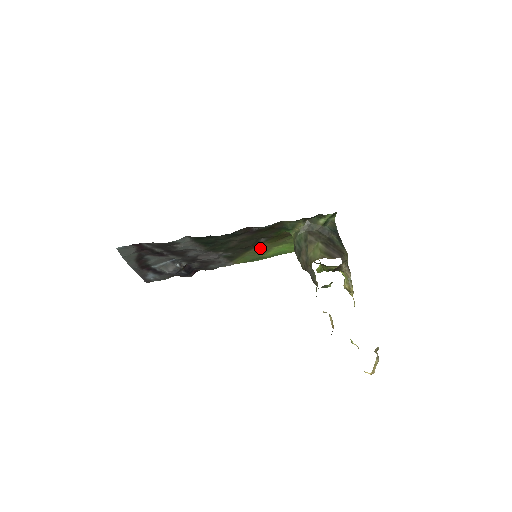
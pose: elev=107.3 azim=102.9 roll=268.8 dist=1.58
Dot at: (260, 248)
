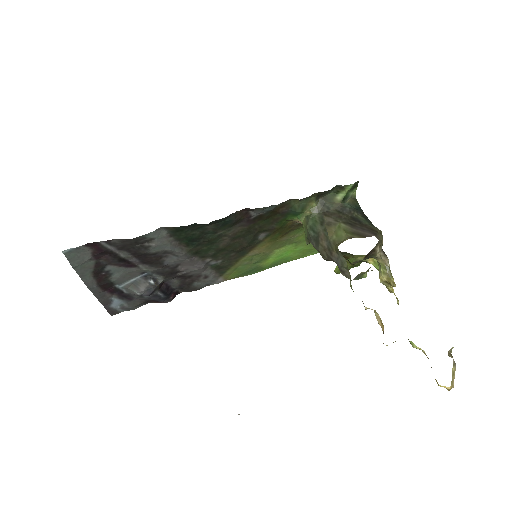
Dot at: (258, 251)
